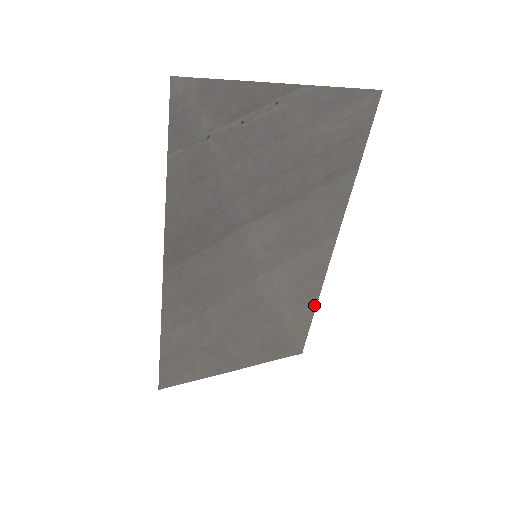
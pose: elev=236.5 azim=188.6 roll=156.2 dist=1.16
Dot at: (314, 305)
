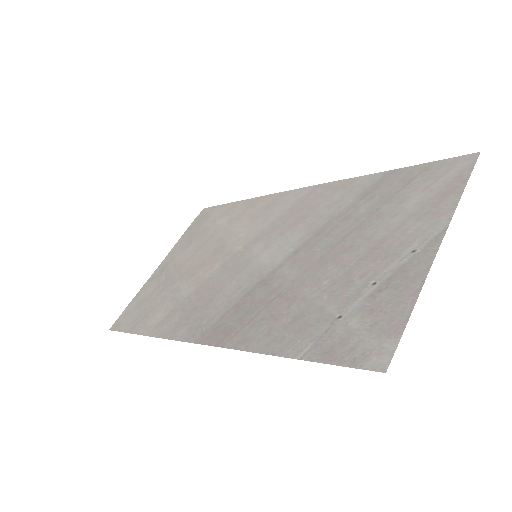
Dot at: (245, 201)
